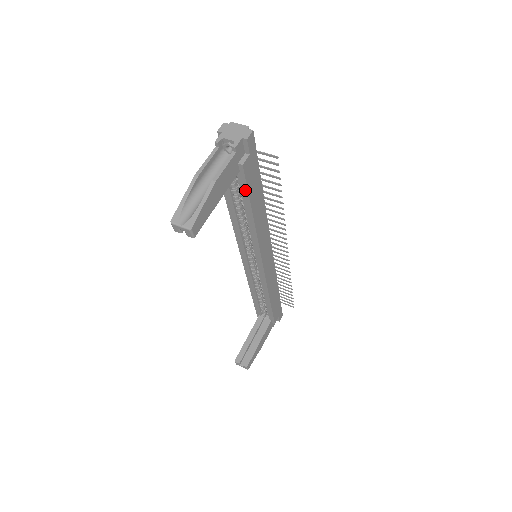
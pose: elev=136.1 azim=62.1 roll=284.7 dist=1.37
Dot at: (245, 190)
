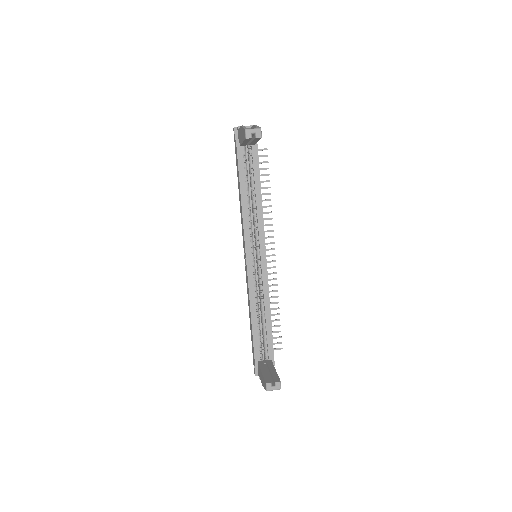
Dot at: (257, 163)
